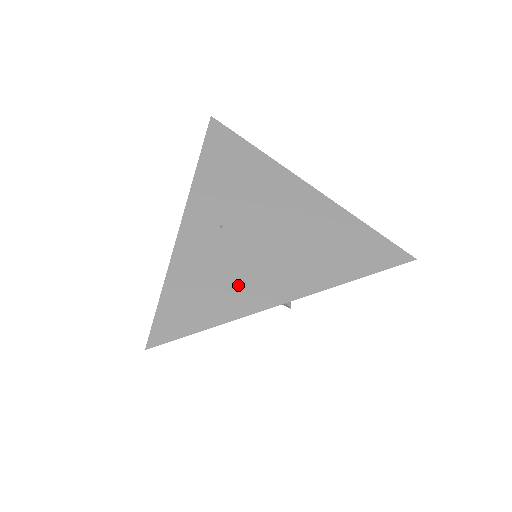
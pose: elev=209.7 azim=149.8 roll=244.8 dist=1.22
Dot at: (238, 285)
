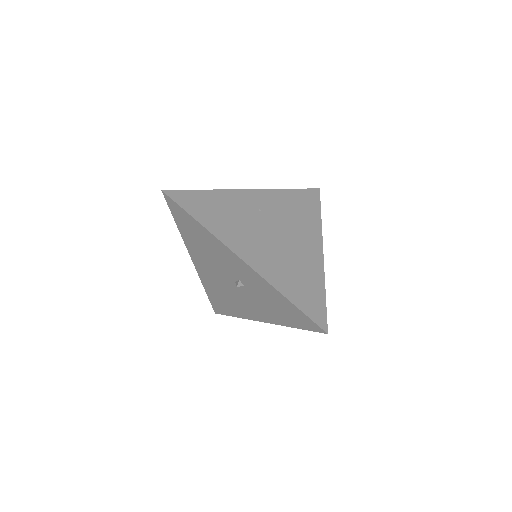
Dot at: (231, 228)
